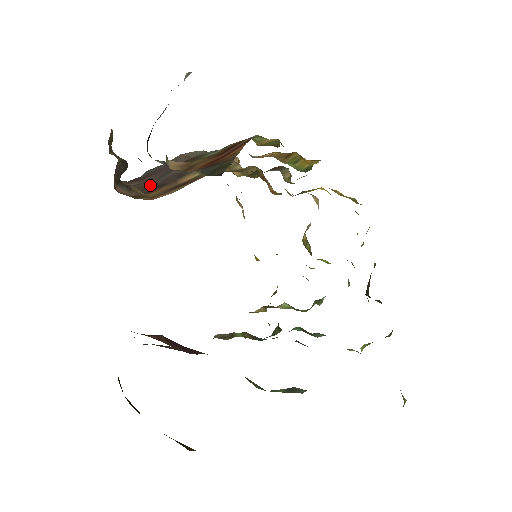
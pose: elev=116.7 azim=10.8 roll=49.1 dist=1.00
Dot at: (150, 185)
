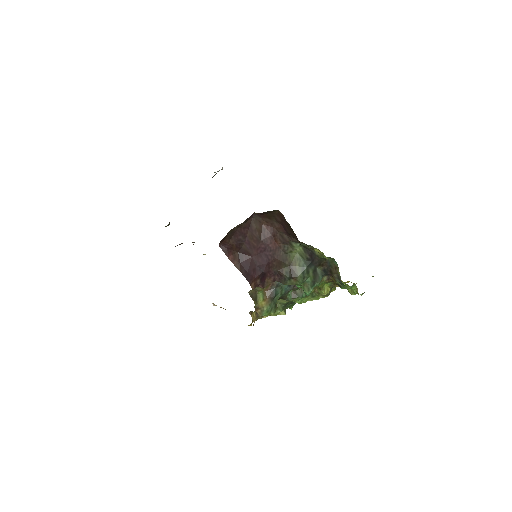
Dot at: occluded
